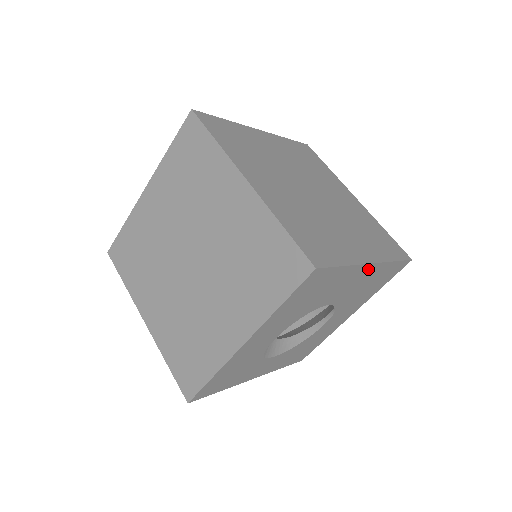
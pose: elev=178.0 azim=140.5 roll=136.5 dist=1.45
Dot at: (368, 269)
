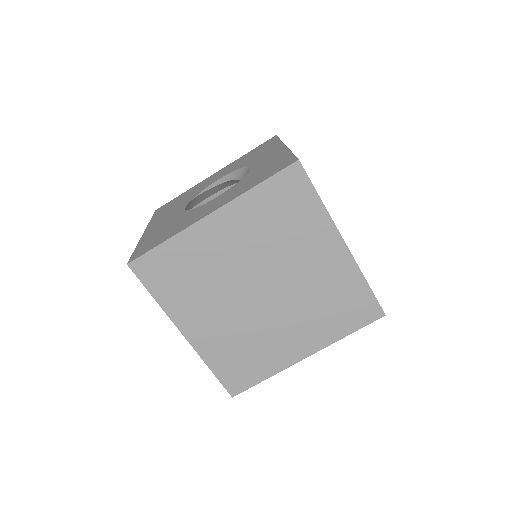
Dot at: occluded
